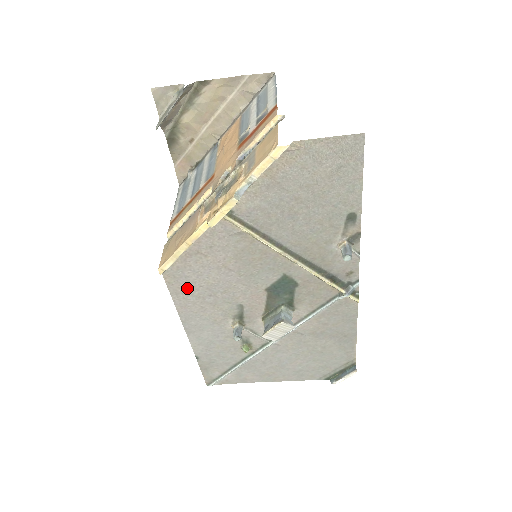
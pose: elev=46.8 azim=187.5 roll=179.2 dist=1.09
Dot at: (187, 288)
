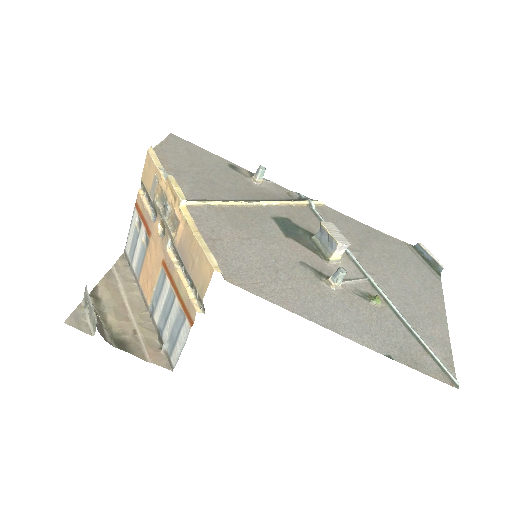
Dot at: (257, 279)
